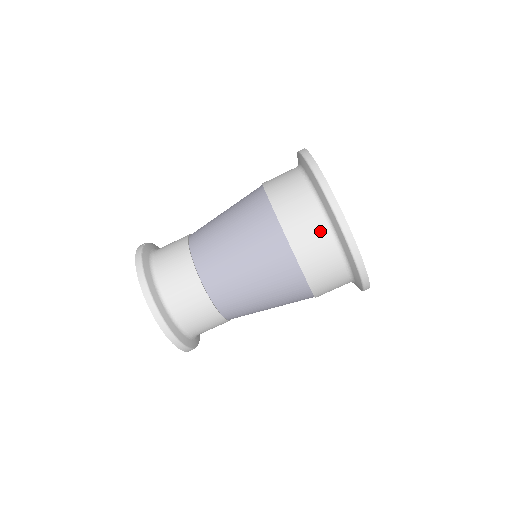
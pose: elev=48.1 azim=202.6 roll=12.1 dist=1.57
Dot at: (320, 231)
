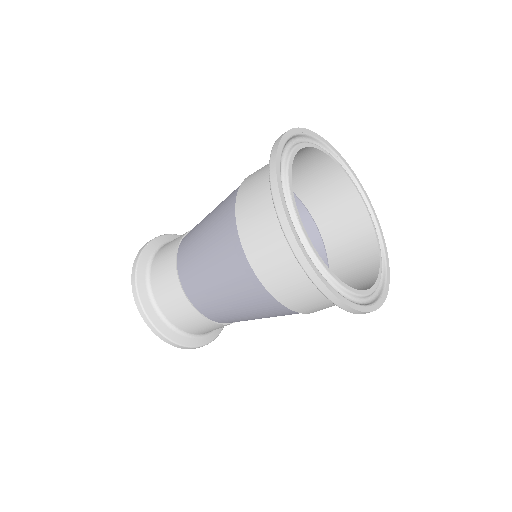
Dot at: (300, 281)
